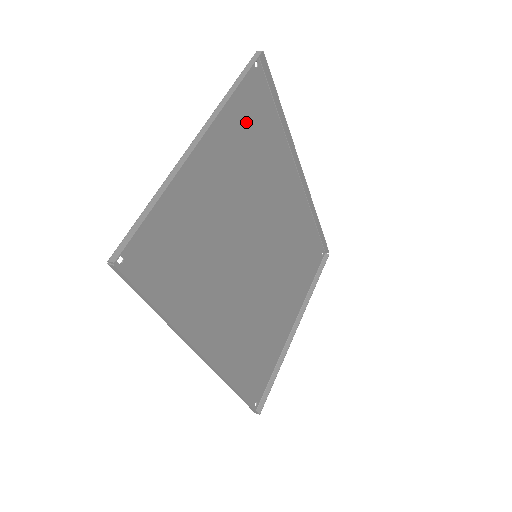
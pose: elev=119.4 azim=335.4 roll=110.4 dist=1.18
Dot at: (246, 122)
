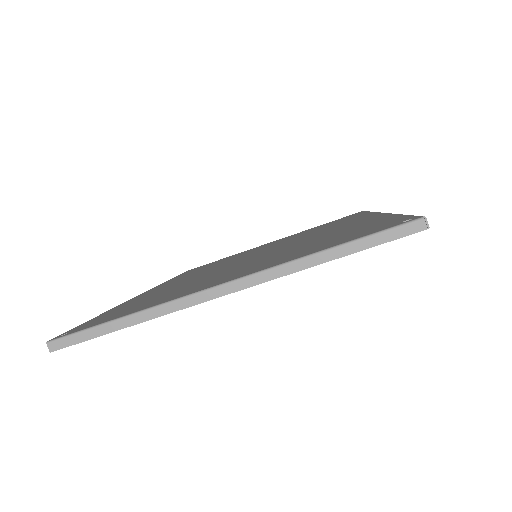
Dot at: occluded
